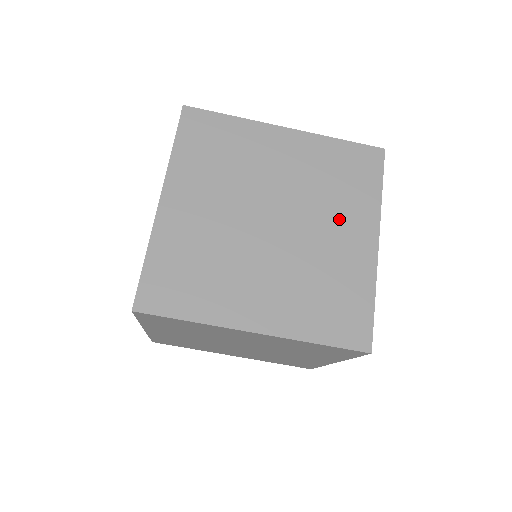
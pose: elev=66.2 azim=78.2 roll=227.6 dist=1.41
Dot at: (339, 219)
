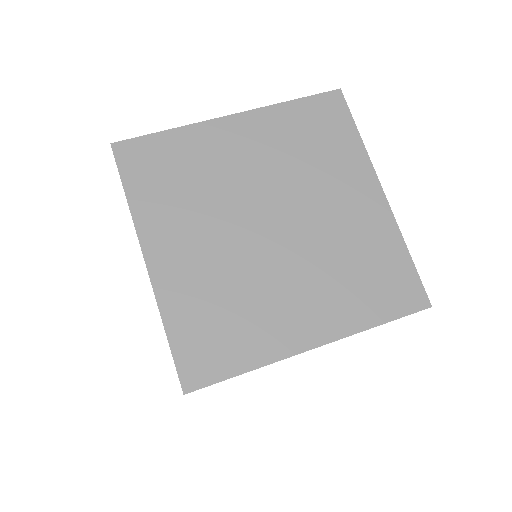
Dot at: occluded
